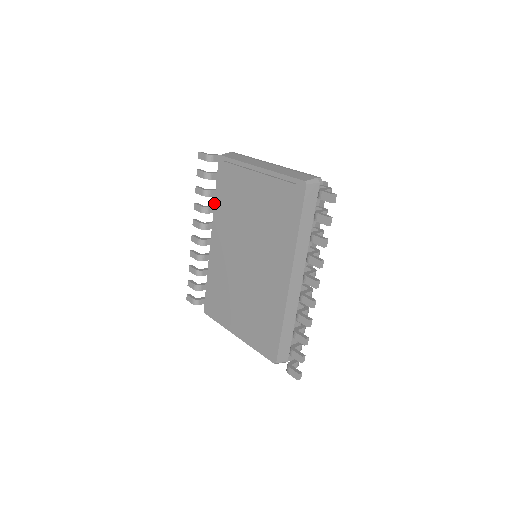
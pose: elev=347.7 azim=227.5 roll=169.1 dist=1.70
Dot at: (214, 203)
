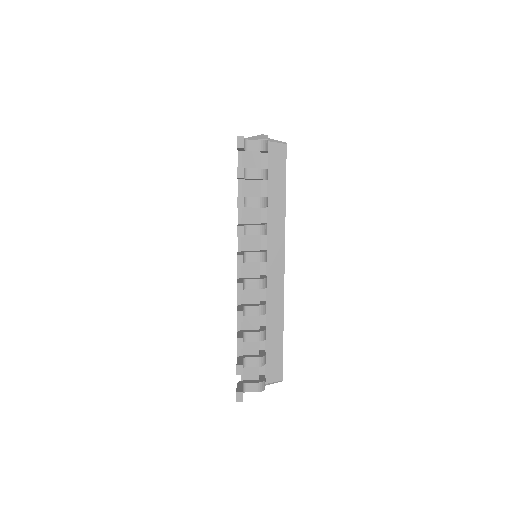
Dot at: occluded
